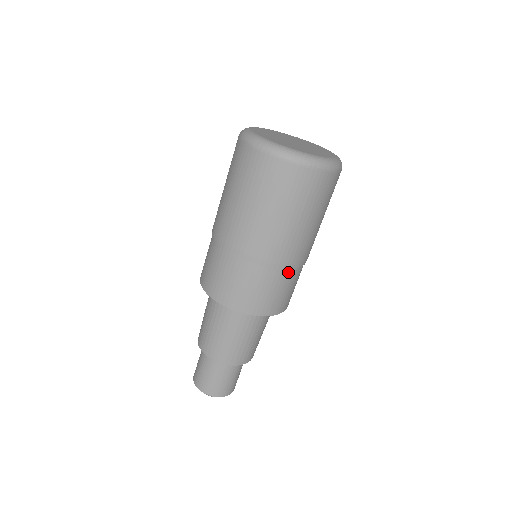
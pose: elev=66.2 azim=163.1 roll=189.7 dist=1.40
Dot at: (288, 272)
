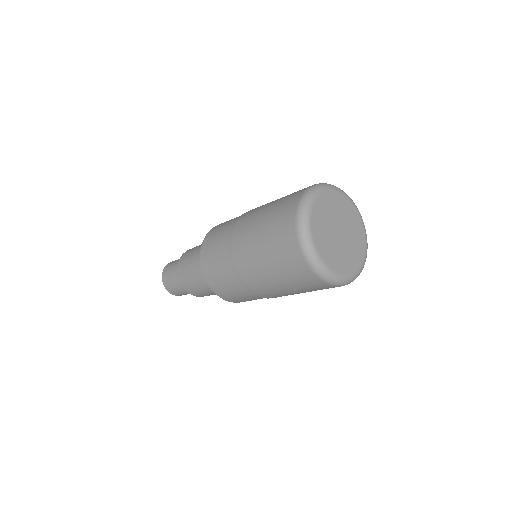
Dot at: occluded
